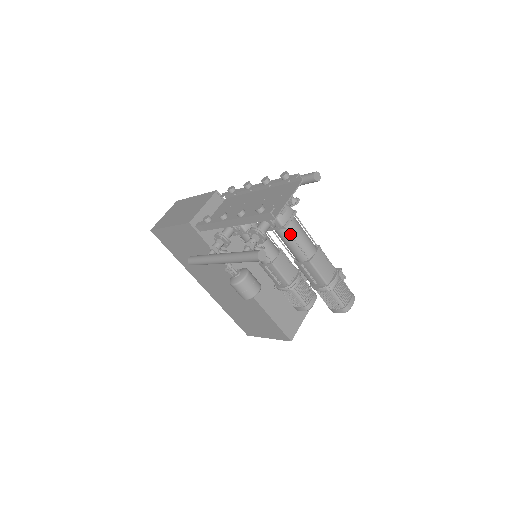
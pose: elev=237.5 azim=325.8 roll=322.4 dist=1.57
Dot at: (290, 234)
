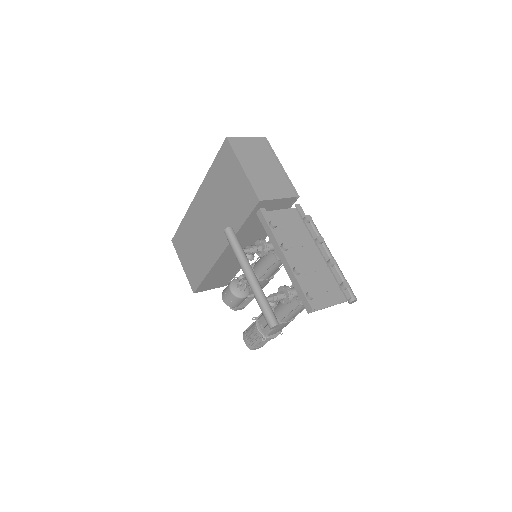
Dot at: (297, 308)
